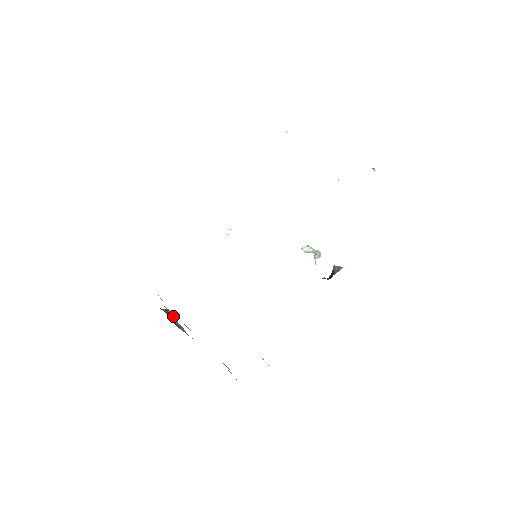
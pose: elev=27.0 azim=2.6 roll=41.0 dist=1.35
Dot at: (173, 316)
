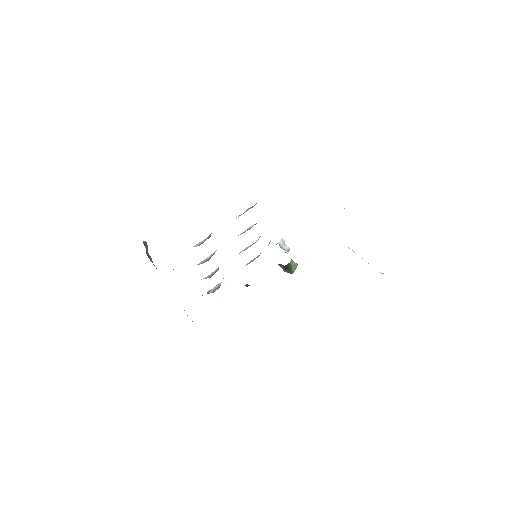
Dot at: (147, 247)
